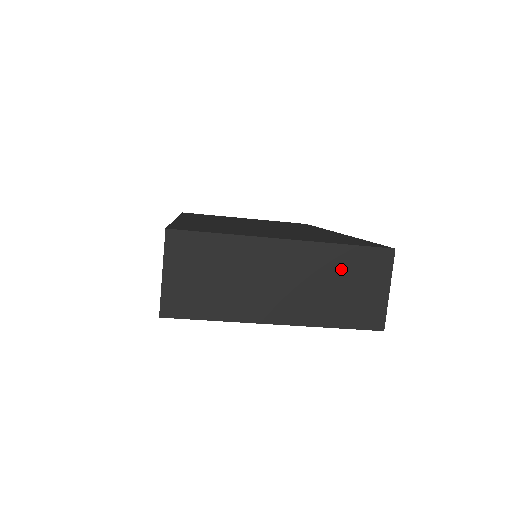
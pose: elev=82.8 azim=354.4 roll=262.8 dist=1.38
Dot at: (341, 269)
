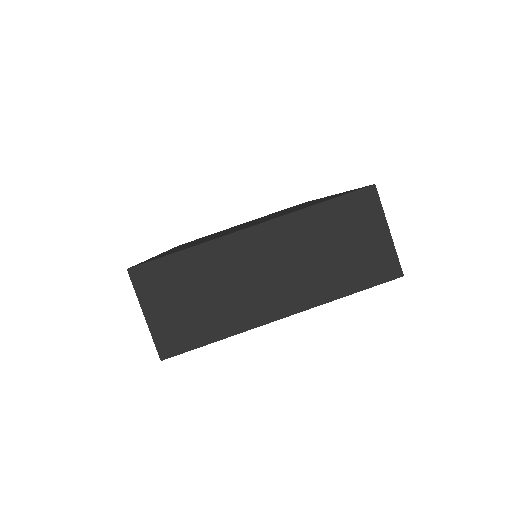
Dot at: (326, 231)
